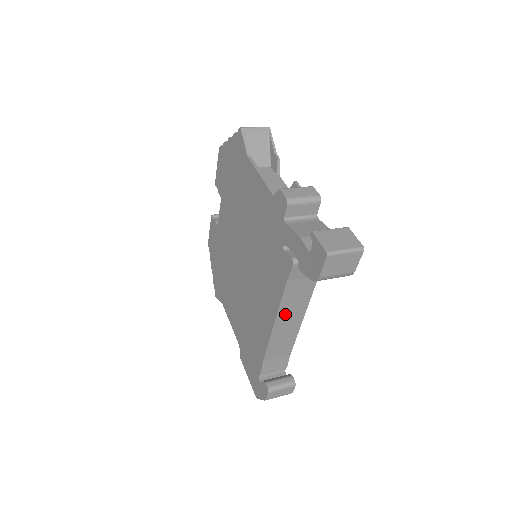
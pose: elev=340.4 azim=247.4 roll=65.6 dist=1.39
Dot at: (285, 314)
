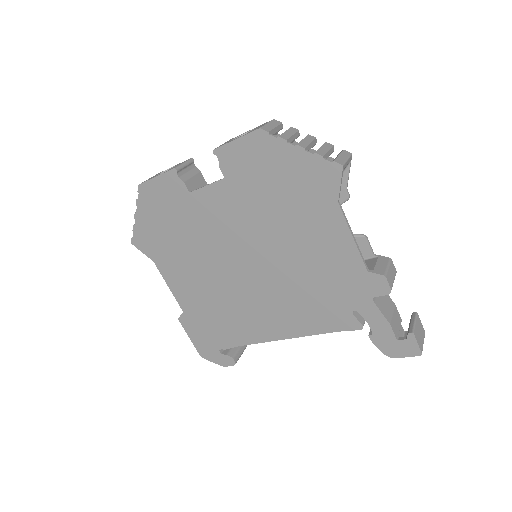
Dot at: occluded
